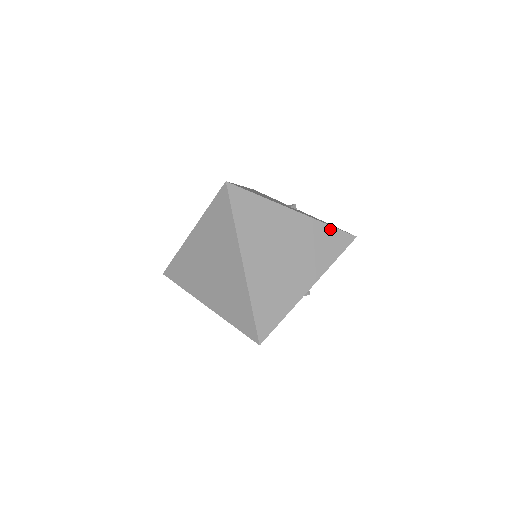
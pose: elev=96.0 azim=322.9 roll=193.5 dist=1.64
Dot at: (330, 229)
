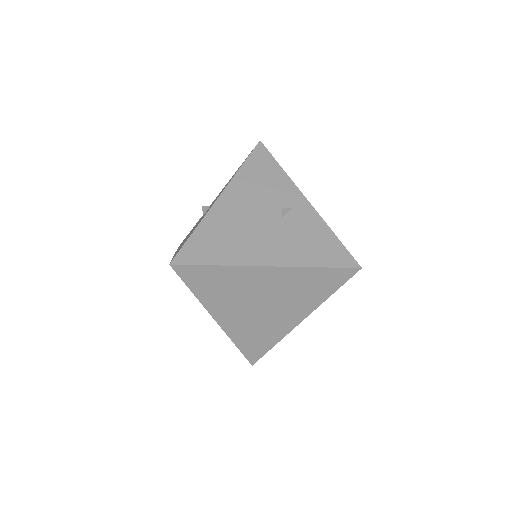
Dot at: (320, 270)
